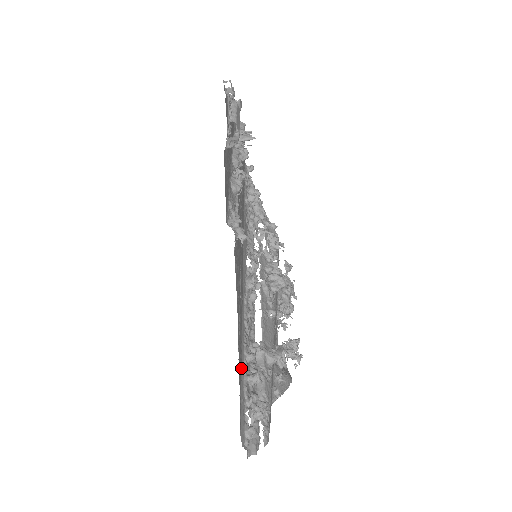
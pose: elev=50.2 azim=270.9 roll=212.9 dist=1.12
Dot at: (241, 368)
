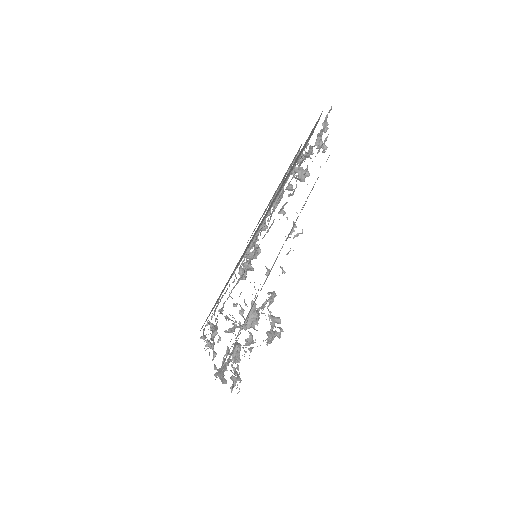
Dot at: occluded
